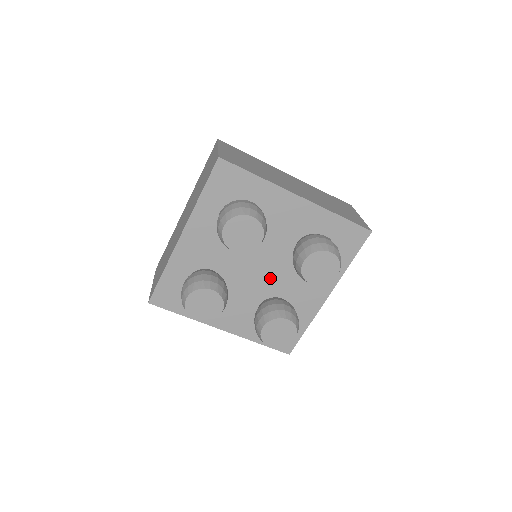
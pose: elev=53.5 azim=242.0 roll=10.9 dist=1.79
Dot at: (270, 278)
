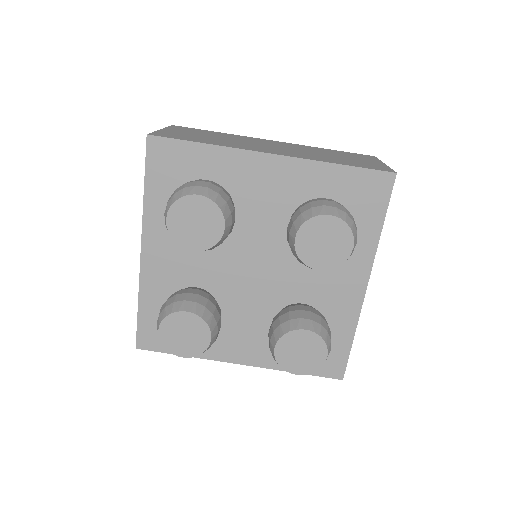
Dot at: (275, 279)
